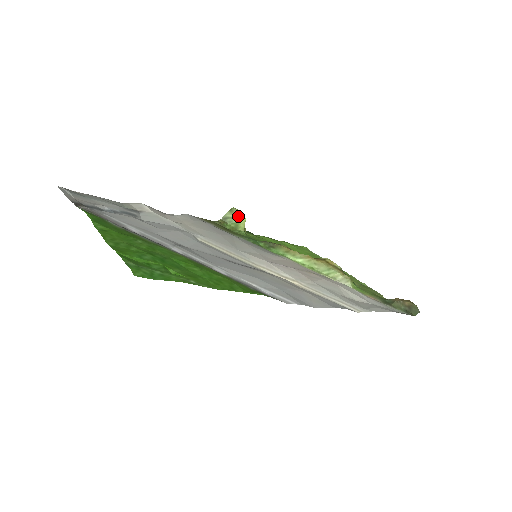
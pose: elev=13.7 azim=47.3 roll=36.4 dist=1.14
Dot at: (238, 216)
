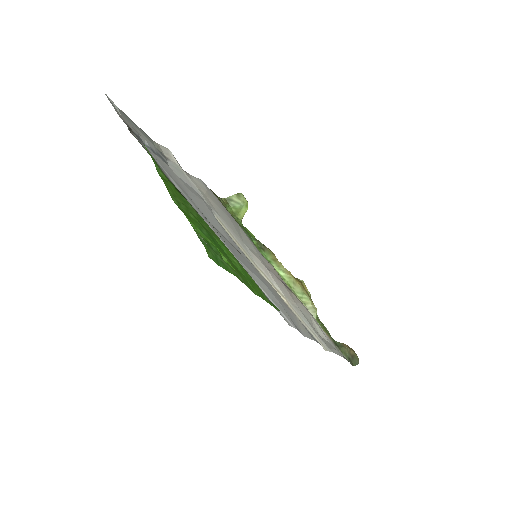
Dot at: (243, 204)
